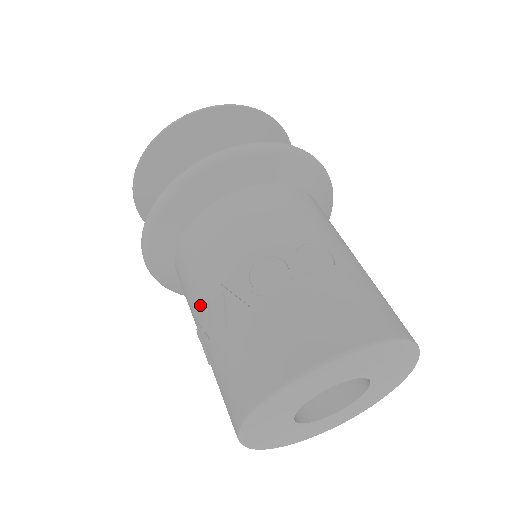
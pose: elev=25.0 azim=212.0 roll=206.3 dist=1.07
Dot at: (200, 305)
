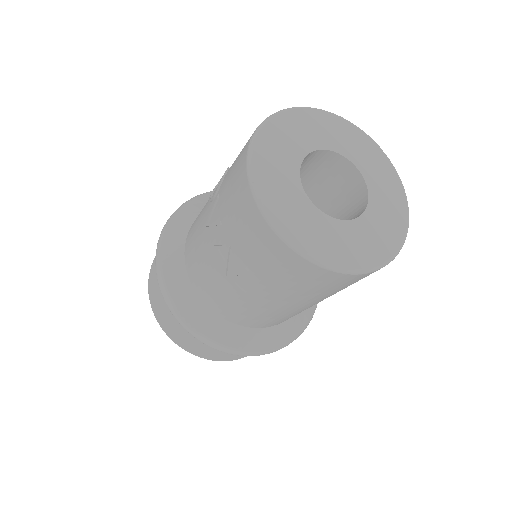
Dot at: (213, 260)
